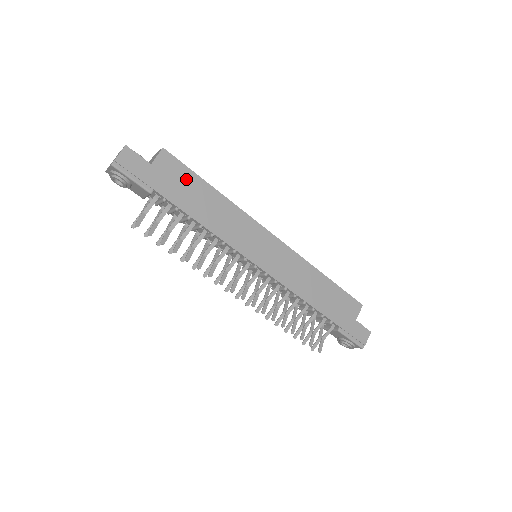
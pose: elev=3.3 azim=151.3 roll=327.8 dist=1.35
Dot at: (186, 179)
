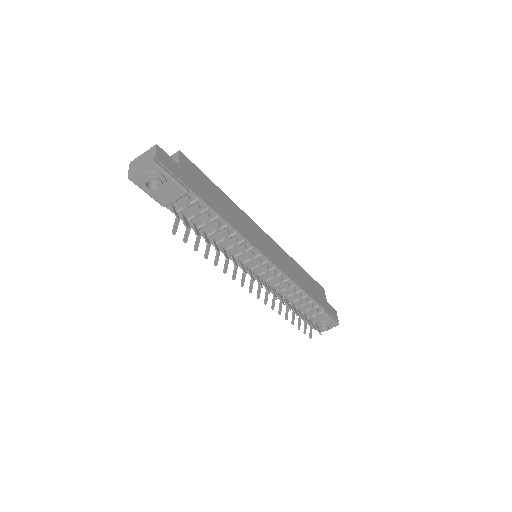
Dot at: (203, 181)
